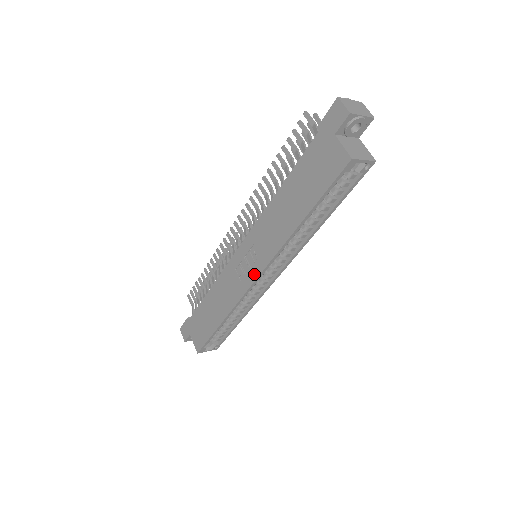
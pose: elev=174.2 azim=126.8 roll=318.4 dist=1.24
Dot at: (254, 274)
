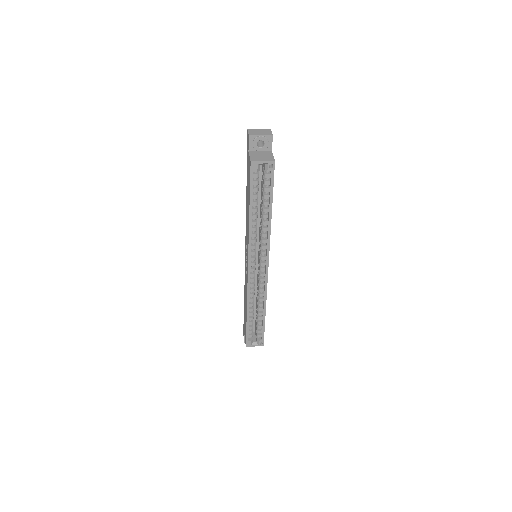
Dot at: (247, 265)
